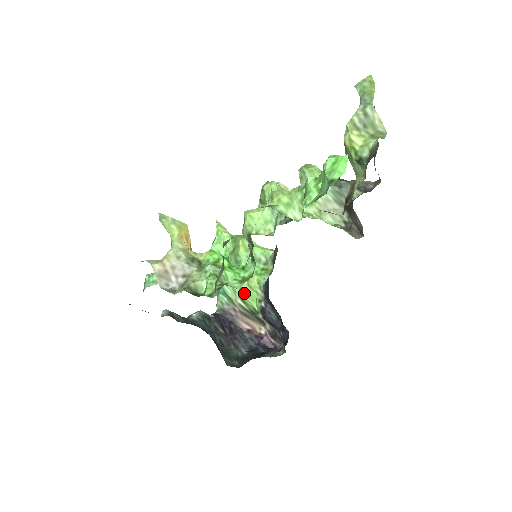
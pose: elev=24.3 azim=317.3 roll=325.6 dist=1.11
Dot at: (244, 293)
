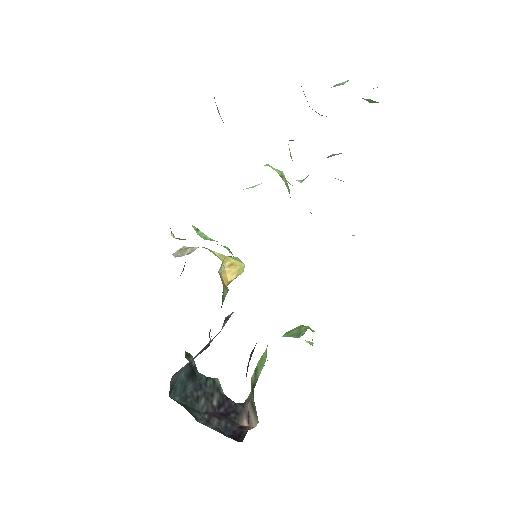
Dot at: (261, 361)
